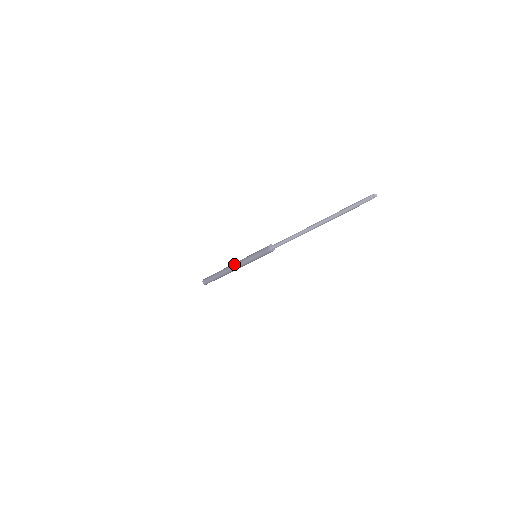
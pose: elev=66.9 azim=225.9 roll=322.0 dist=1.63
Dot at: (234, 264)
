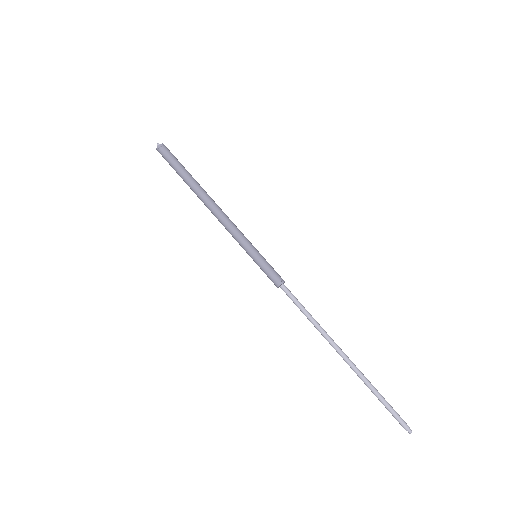
Dot at: (221, 219)
